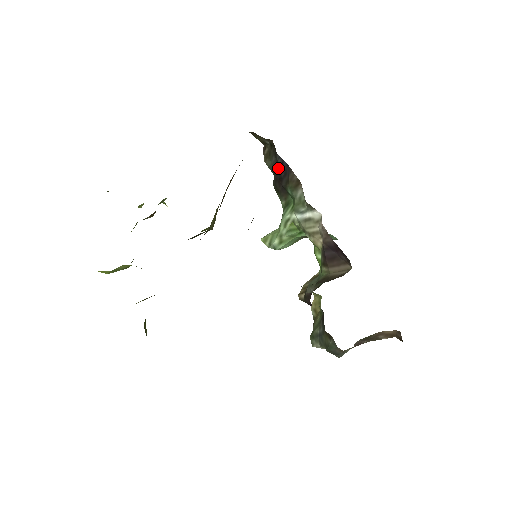
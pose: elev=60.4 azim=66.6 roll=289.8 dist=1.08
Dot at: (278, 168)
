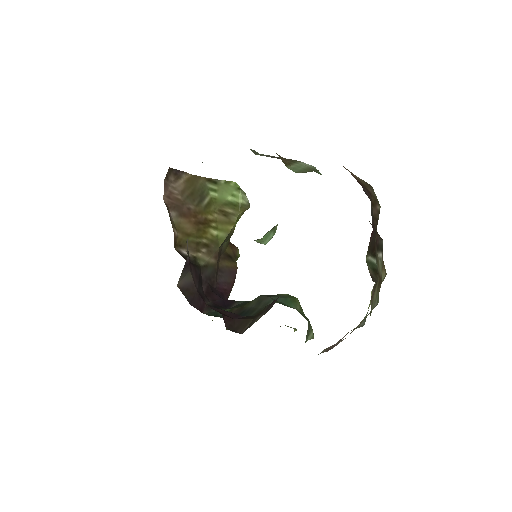
Dot at: occluded
